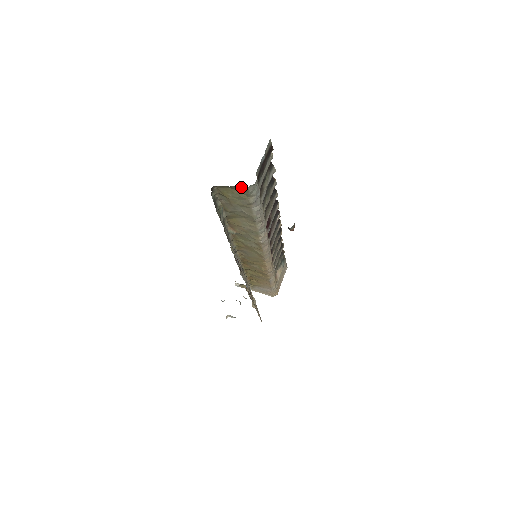
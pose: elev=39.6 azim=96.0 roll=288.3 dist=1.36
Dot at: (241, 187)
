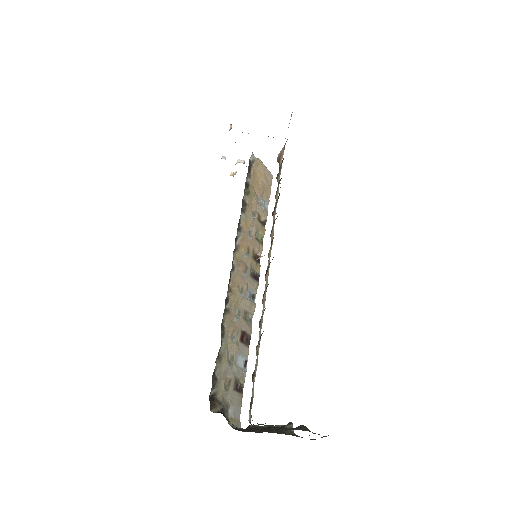
Dot at: occluded
